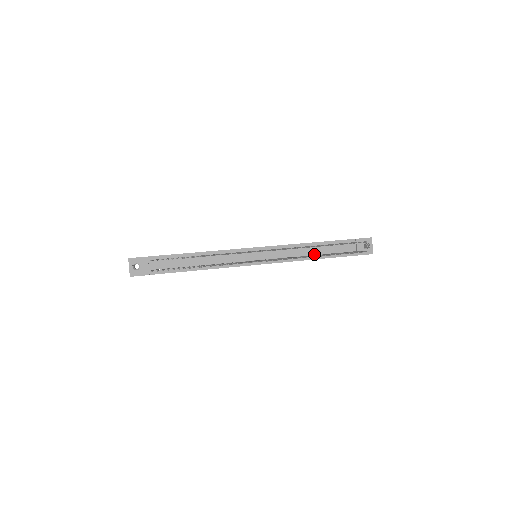
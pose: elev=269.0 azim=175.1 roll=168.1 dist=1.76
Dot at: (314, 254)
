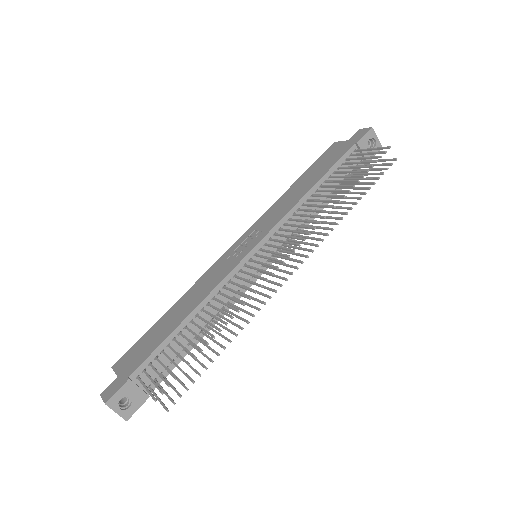
Dot at: occluded
